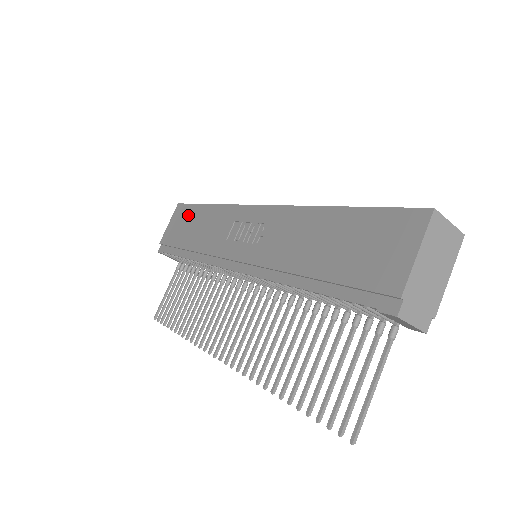
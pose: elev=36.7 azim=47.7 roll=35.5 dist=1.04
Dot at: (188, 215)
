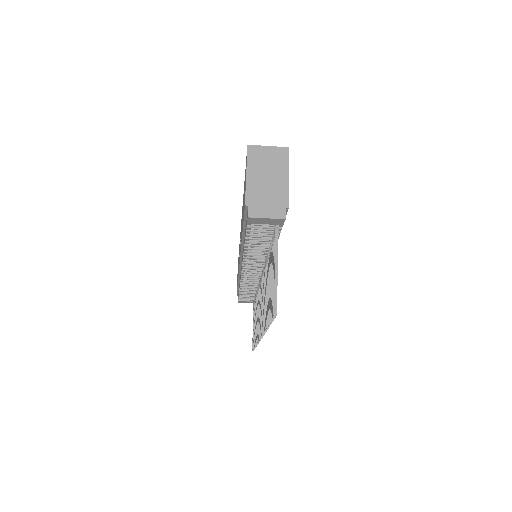
Dot at: occluded
